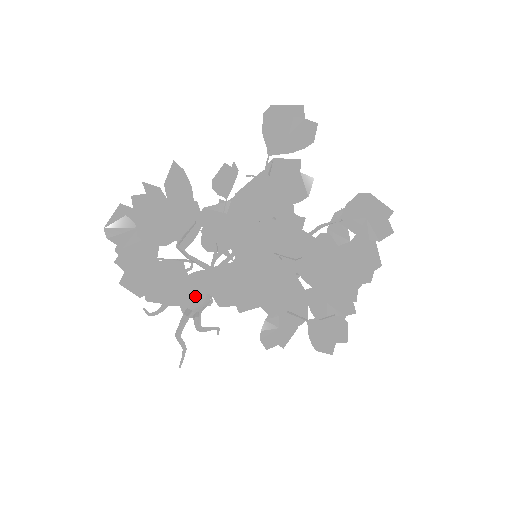
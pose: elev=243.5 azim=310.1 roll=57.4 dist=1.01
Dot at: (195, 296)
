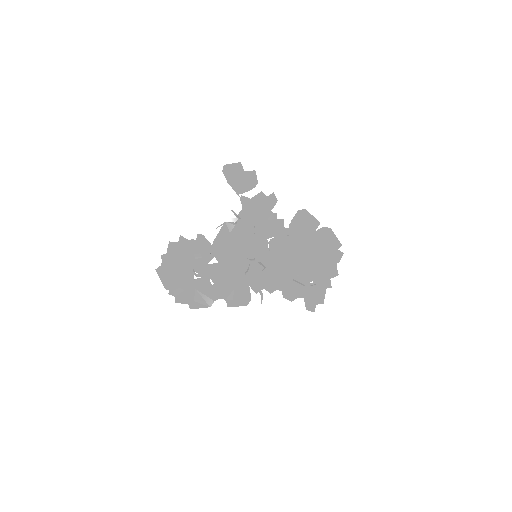
Dot at: occluded
